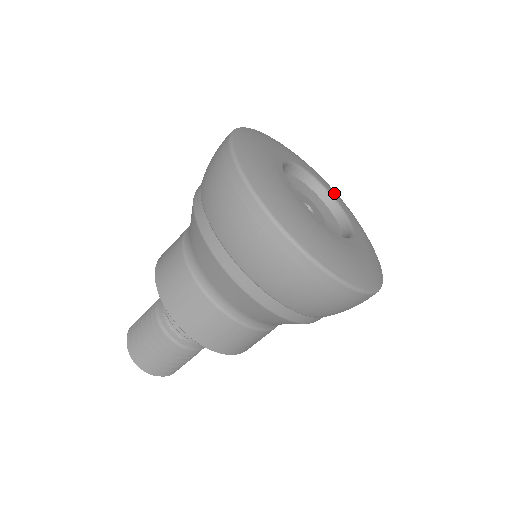
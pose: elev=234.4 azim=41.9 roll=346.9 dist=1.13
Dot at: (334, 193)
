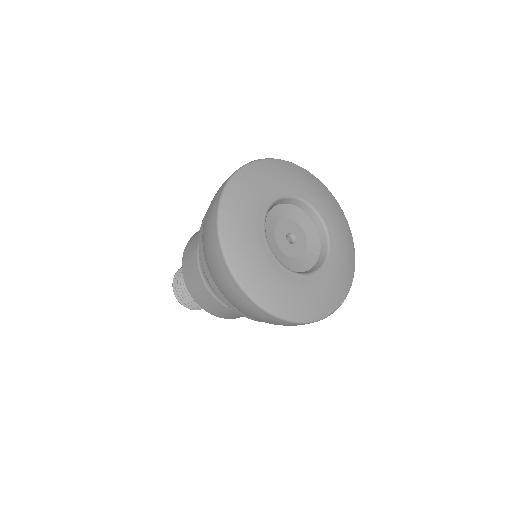
Dot at: (324, 209)
